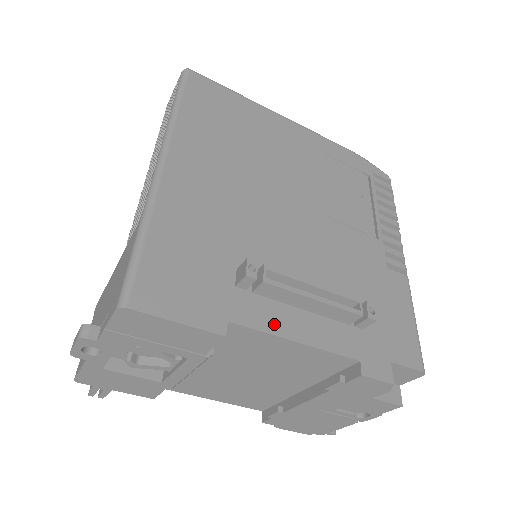
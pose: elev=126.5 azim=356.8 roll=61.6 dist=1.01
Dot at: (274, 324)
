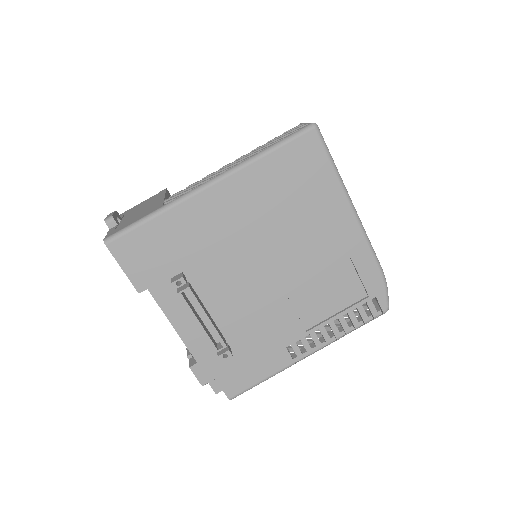
Dot at: (171, 310)
